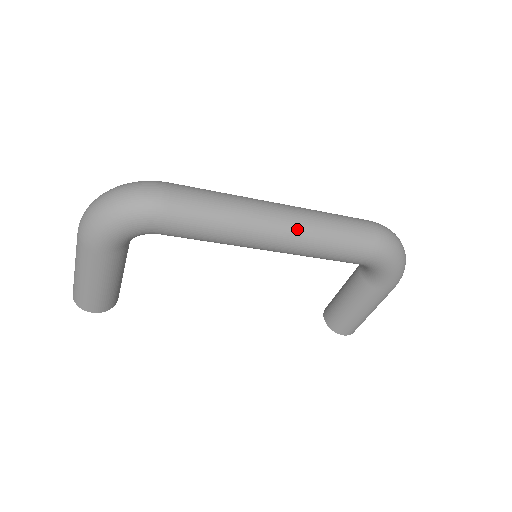
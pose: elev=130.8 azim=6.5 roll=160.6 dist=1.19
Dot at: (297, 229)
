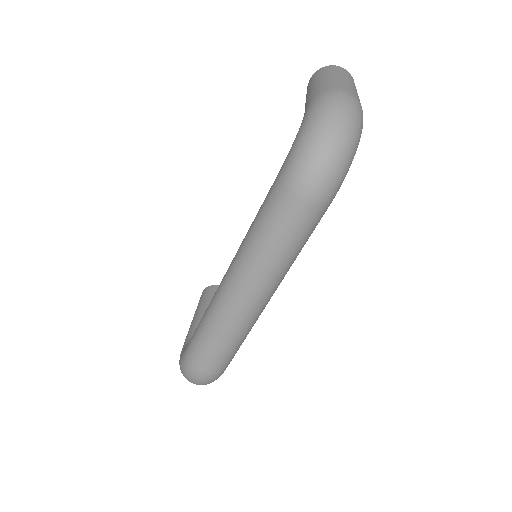
Dot at: (272, 288)
